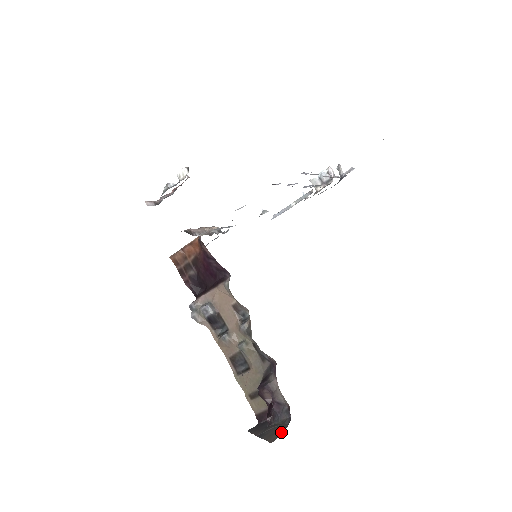
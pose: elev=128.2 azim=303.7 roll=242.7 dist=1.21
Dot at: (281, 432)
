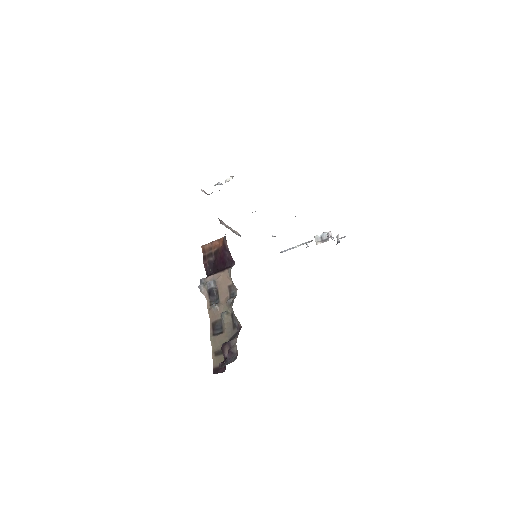
Dot at: occluded
